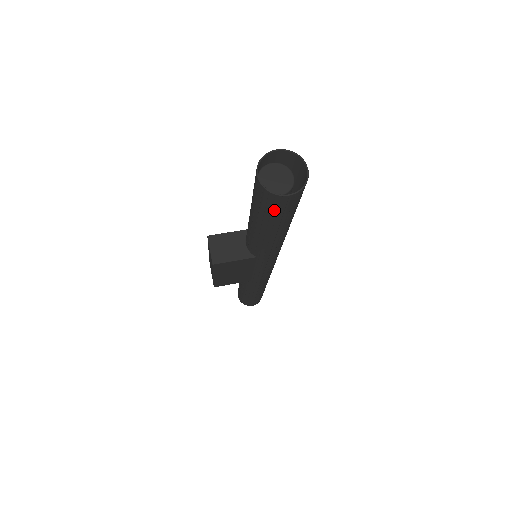
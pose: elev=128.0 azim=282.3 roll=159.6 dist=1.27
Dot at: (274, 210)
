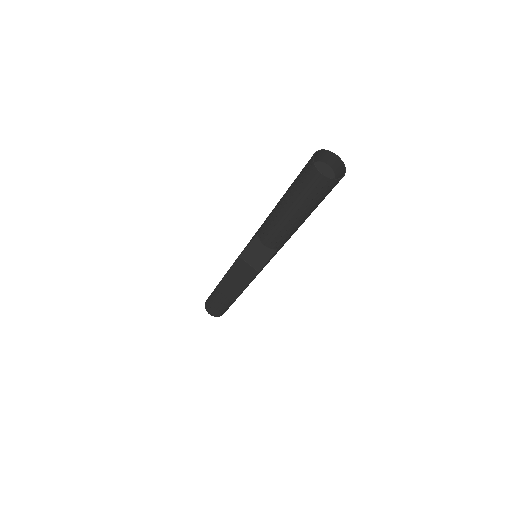
Dot at: (327, 194)
